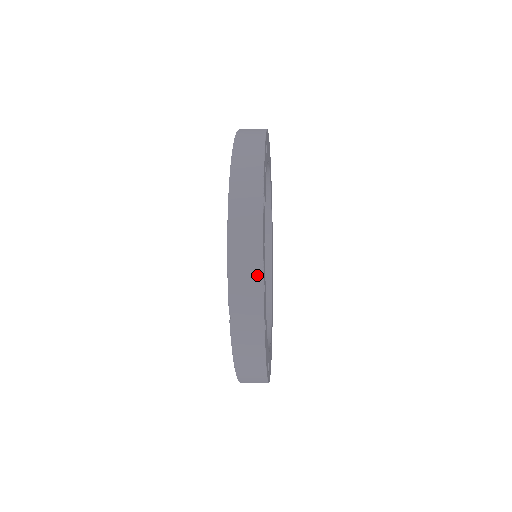
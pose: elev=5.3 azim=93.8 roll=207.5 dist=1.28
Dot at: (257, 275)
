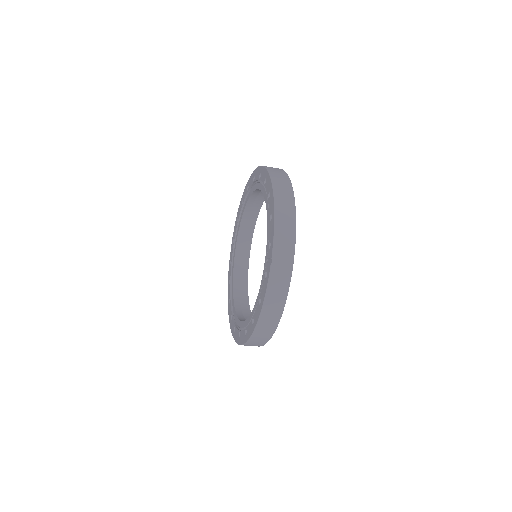
Dot at: (292, 234)
